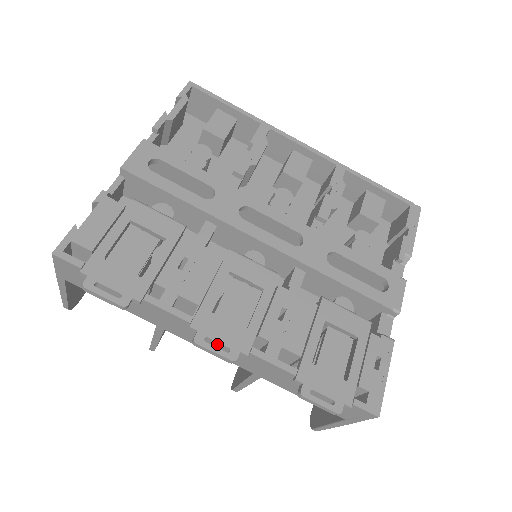
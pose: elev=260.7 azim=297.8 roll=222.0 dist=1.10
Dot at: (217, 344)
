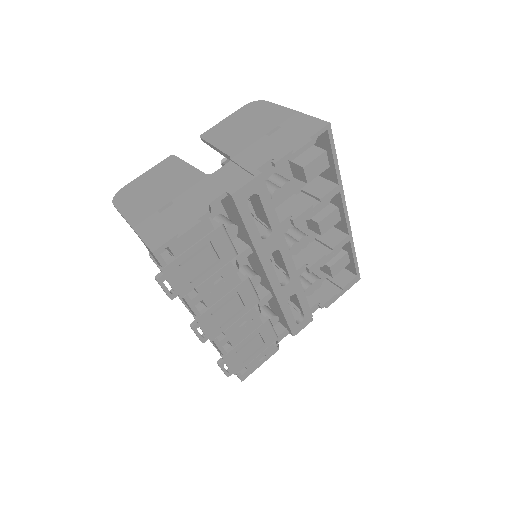
Dot at: (201, 329)
